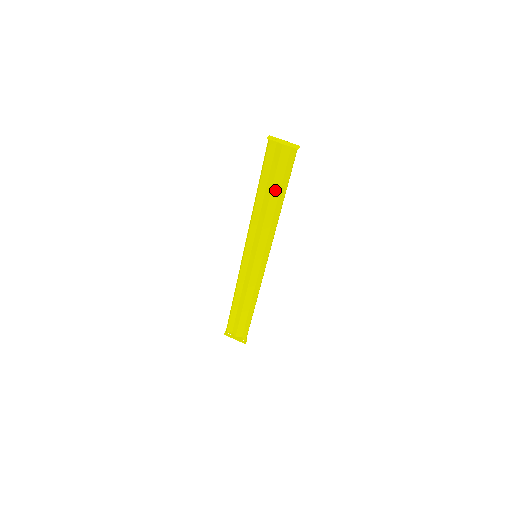
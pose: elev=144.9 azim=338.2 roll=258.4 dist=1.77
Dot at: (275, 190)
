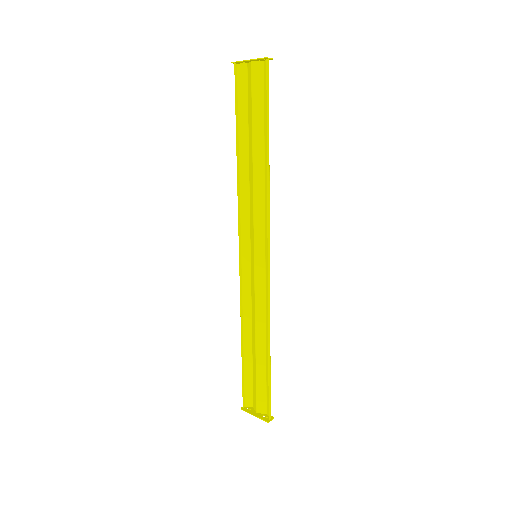
Dot at: (257, 138)
